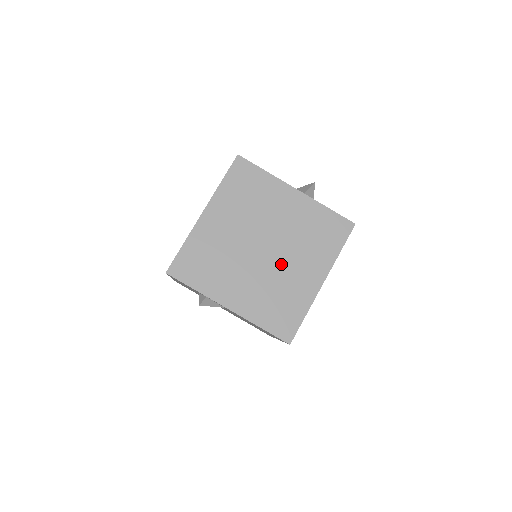
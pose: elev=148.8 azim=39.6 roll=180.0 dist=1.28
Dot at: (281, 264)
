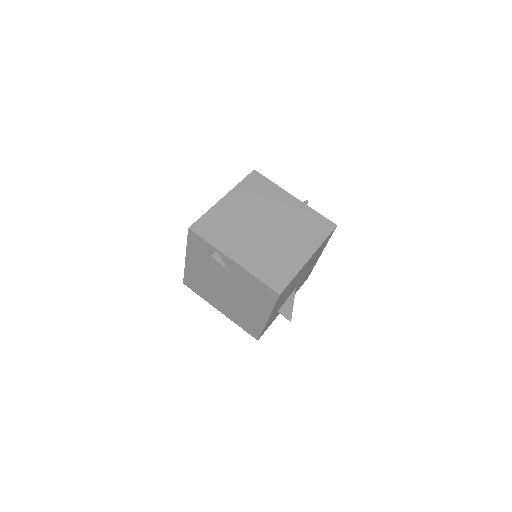
Dot at: (278, 239)
